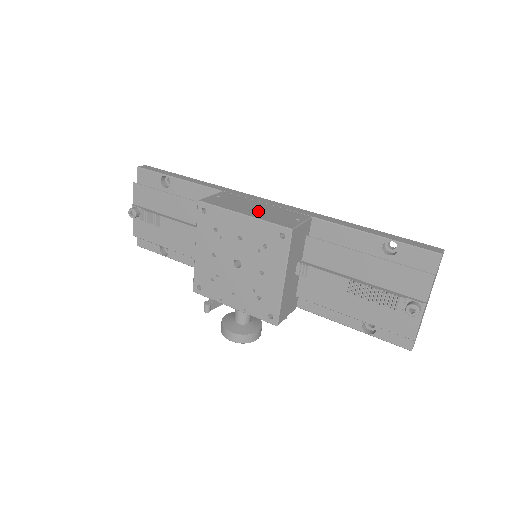
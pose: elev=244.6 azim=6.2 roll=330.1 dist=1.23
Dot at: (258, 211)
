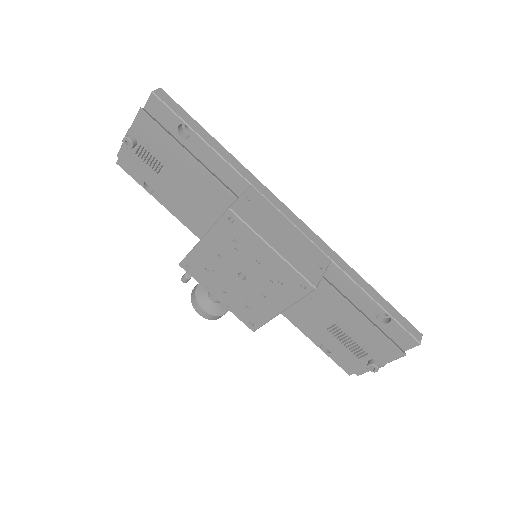
Dot at: (287, 243)
